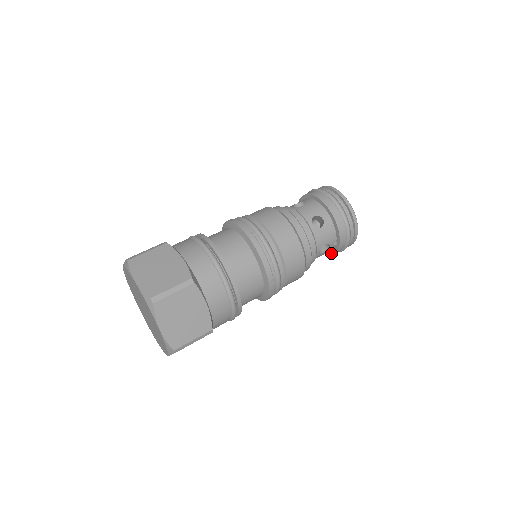
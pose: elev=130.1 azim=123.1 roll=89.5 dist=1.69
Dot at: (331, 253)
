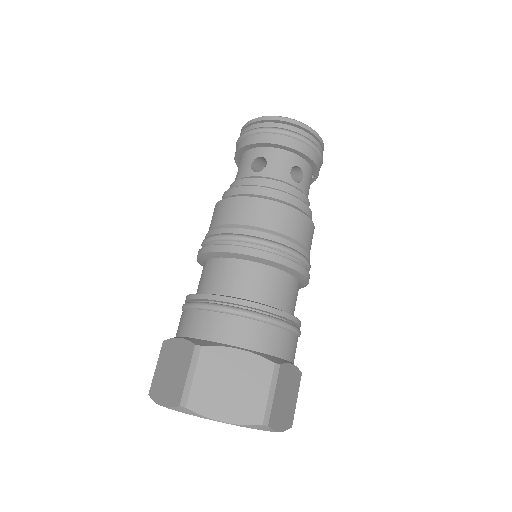
Dot at: occluded
